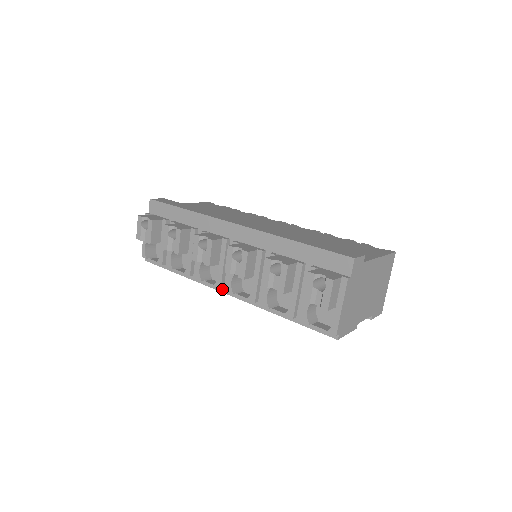
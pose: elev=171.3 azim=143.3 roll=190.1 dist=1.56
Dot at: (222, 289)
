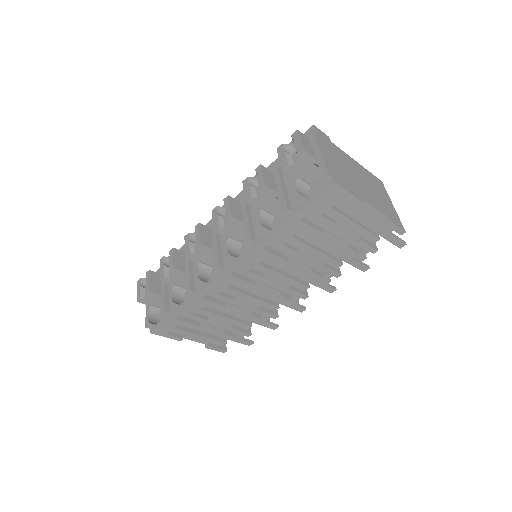
Dot at: (222, 270)
